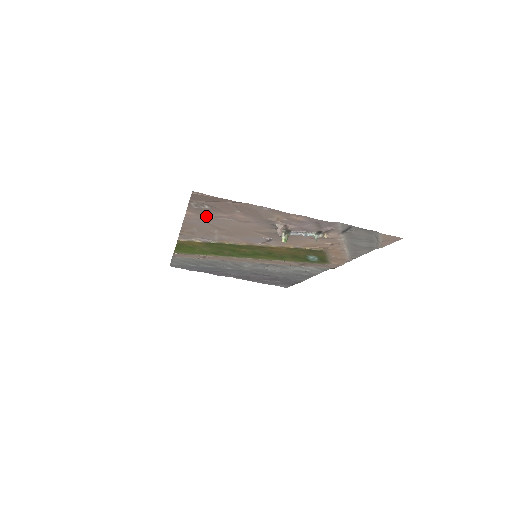
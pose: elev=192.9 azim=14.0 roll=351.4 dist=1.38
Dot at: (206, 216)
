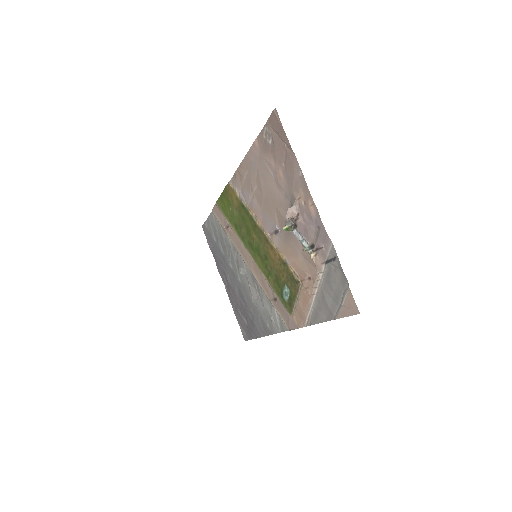
Dot at: (263, 156)
